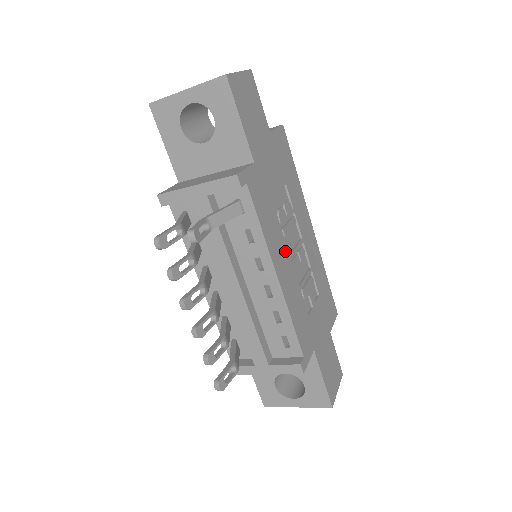
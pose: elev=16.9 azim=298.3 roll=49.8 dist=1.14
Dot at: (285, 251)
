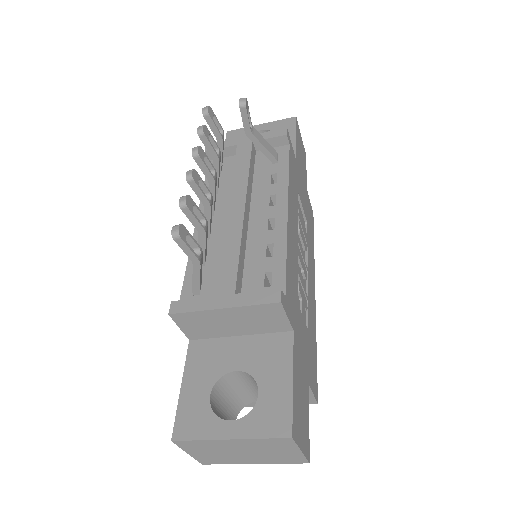
Dot at: (296, 227)
